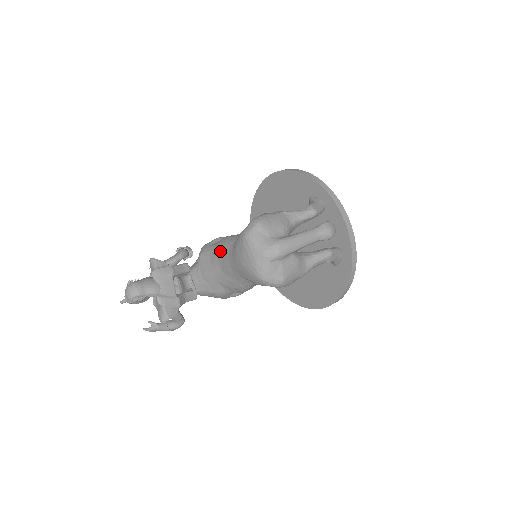
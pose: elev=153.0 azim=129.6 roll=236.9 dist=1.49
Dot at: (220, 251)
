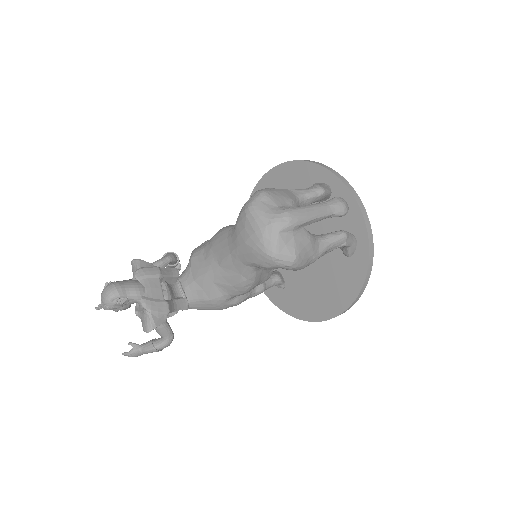
Dot at: (216, 243)
